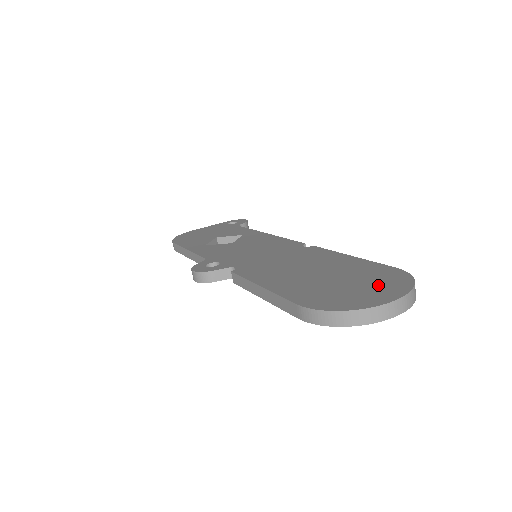
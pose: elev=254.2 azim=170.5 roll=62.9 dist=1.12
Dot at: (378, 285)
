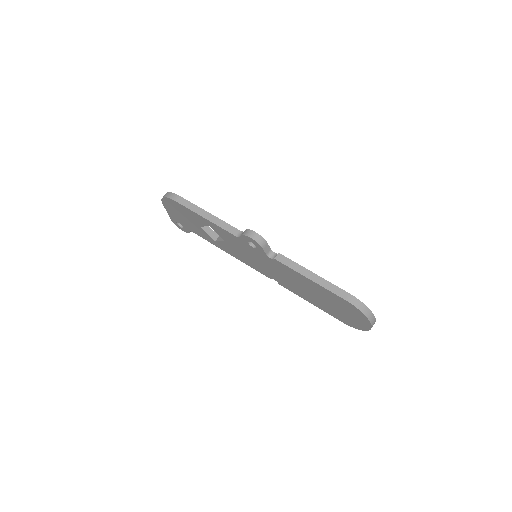
Dot at: occluded
